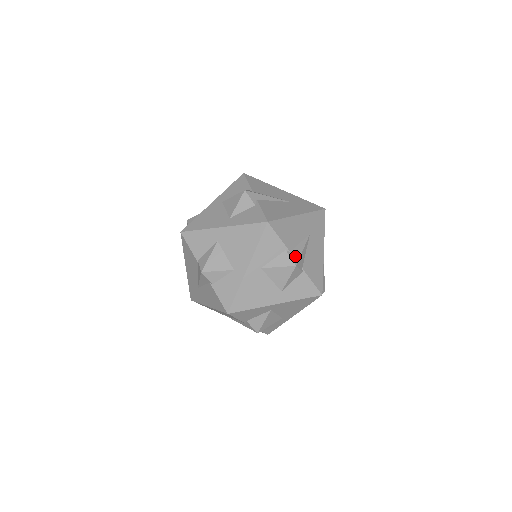
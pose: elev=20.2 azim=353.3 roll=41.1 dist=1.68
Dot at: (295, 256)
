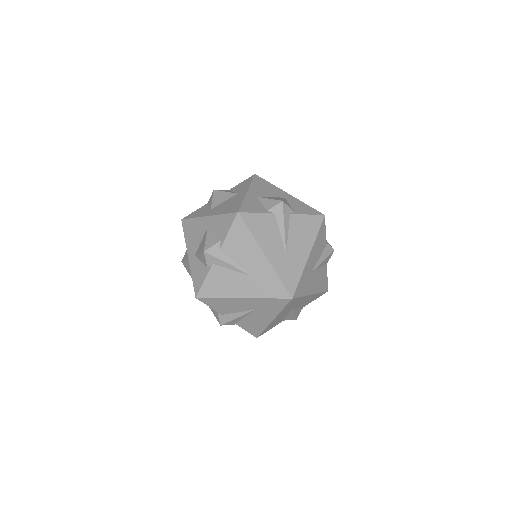
Dot at: (224, 319)
